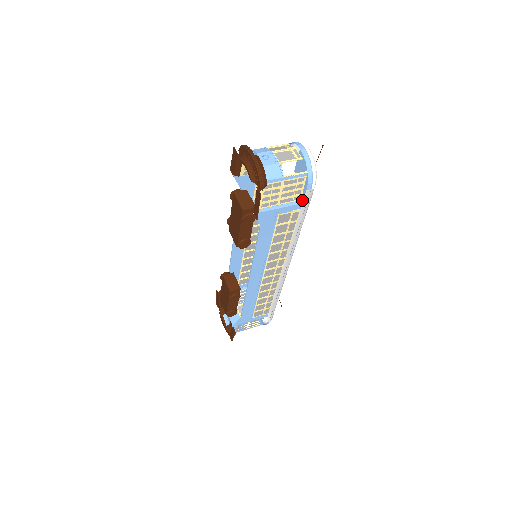
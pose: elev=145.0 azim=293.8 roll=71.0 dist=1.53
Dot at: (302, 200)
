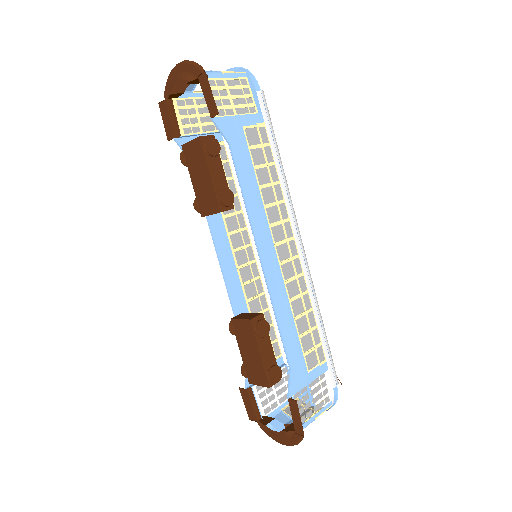
Dot at: (259, 110)
